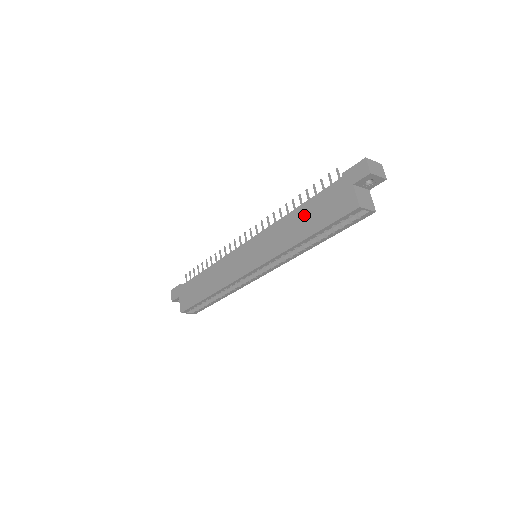
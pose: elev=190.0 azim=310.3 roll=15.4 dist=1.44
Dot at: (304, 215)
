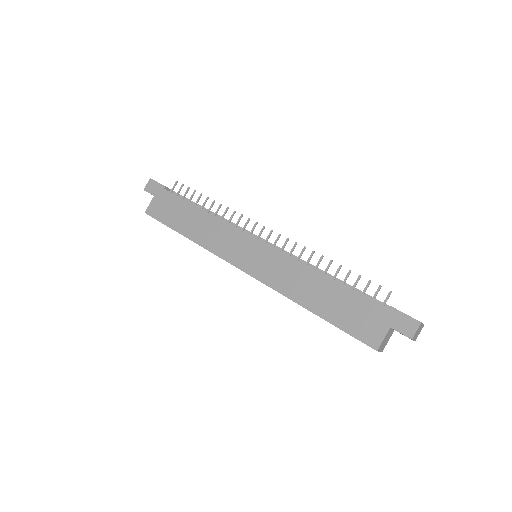
Dot at: (329, 292)
